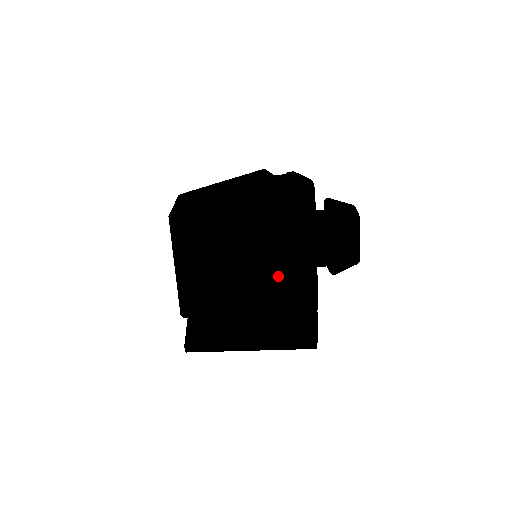
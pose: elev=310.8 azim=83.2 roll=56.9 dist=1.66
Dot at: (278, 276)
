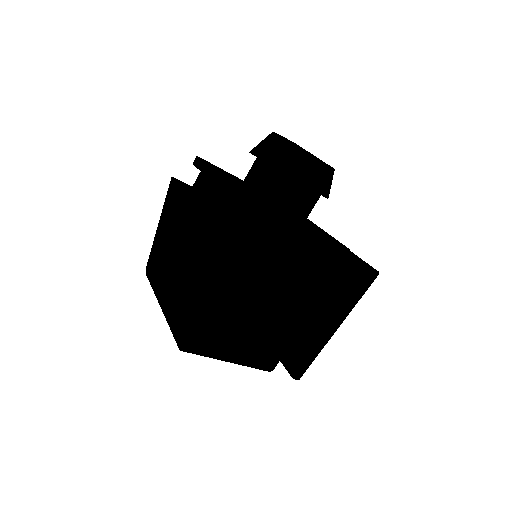
Dot at: (299, 279)
